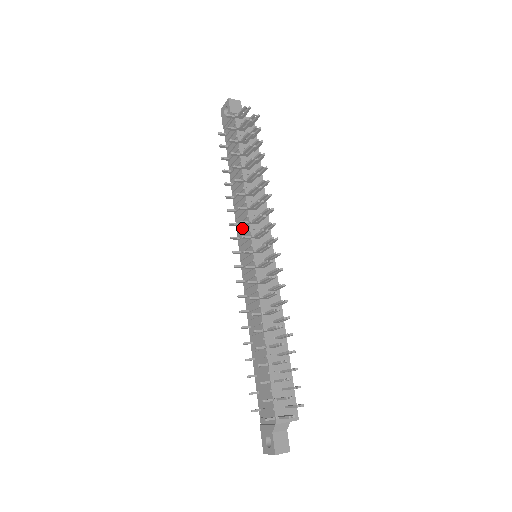
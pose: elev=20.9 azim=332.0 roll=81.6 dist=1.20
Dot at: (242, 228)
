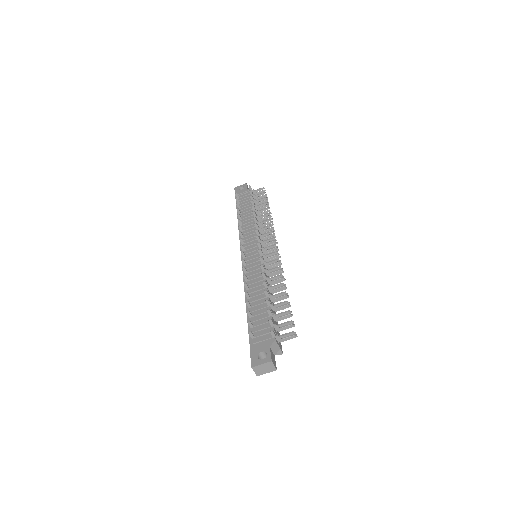
Dot at: (250, 238)
